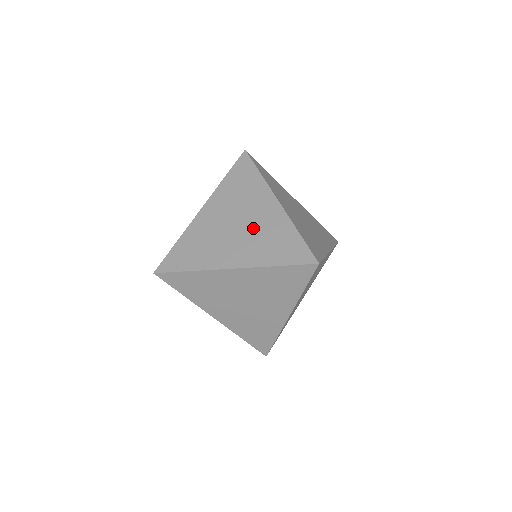
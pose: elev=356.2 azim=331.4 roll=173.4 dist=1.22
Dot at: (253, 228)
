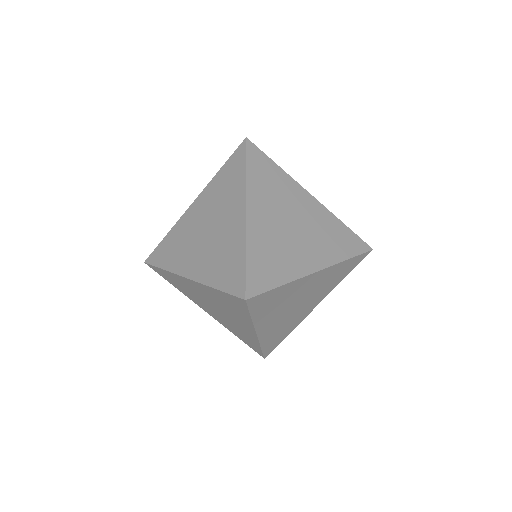
Dot at: occluded
